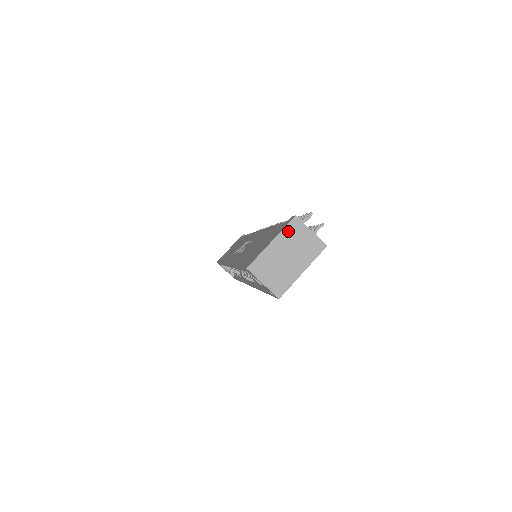
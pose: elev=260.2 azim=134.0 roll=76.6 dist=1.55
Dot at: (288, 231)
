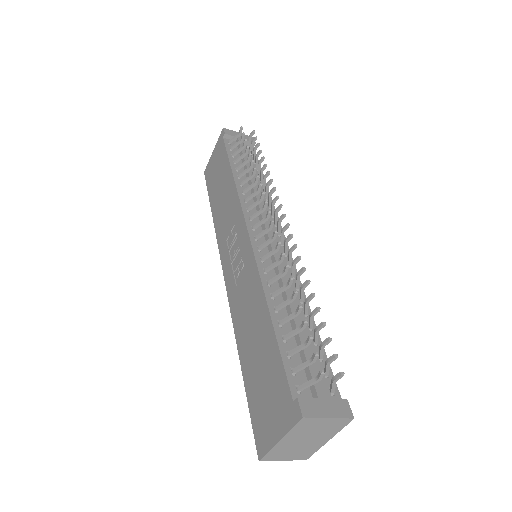
Dot at: (297, 429)
